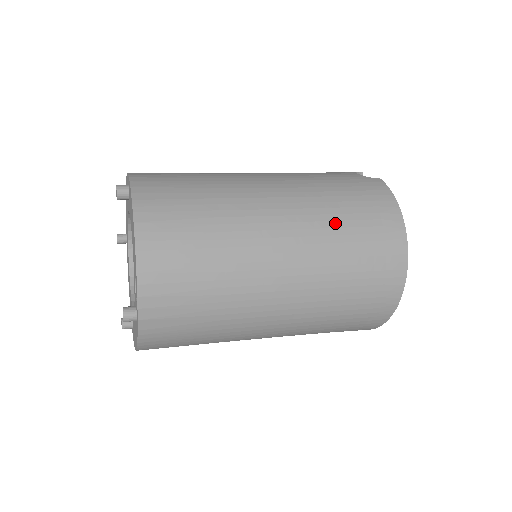
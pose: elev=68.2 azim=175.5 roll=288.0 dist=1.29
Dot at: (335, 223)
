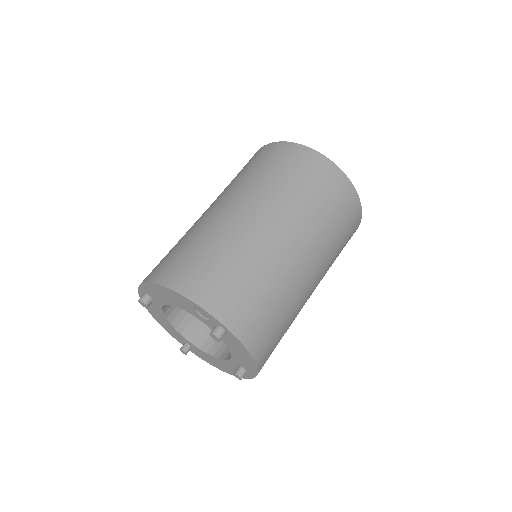
Dot at: (256, 178)
